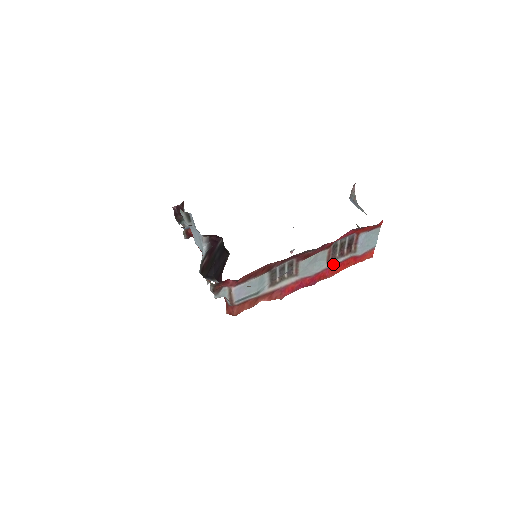
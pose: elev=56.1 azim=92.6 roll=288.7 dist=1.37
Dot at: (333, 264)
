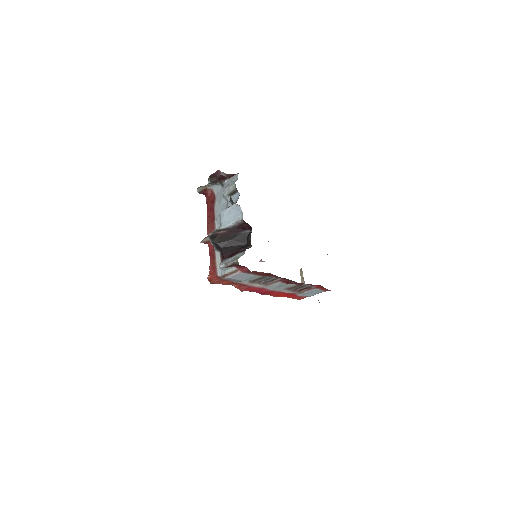
Dot at: (284, 292)
